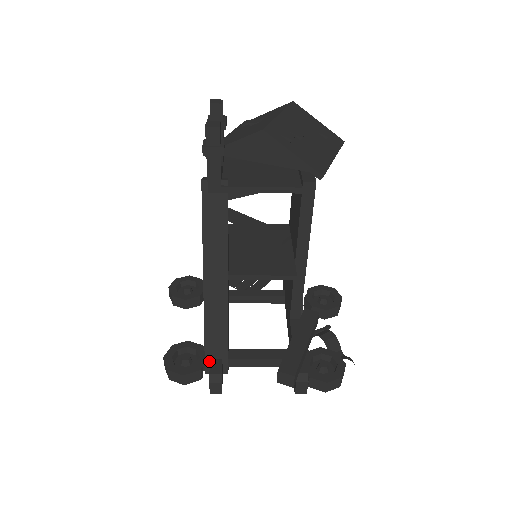
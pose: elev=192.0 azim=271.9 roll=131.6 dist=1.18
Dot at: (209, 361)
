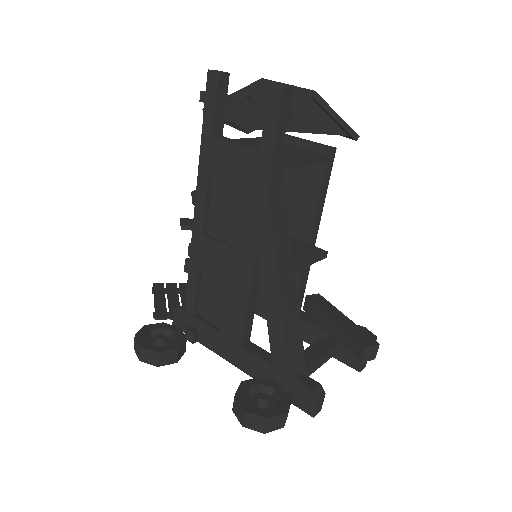
Dot at: (294, 383)
